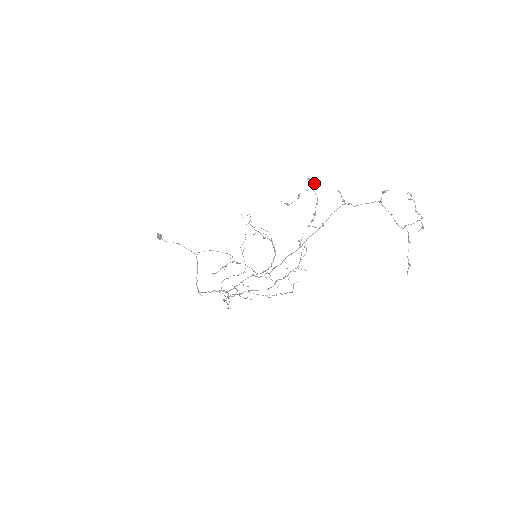
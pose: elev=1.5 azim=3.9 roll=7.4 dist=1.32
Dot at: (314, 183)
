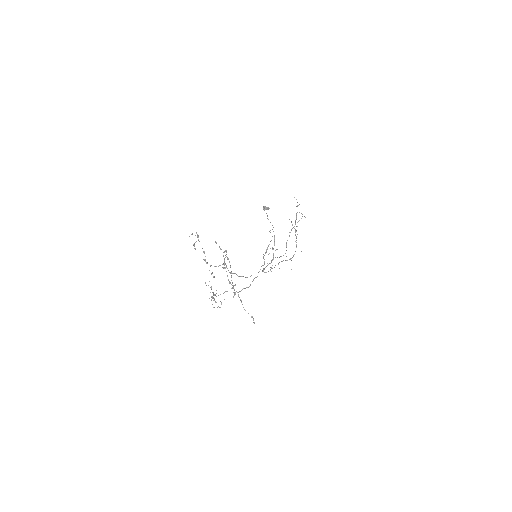
Dot at: (197, 237)
